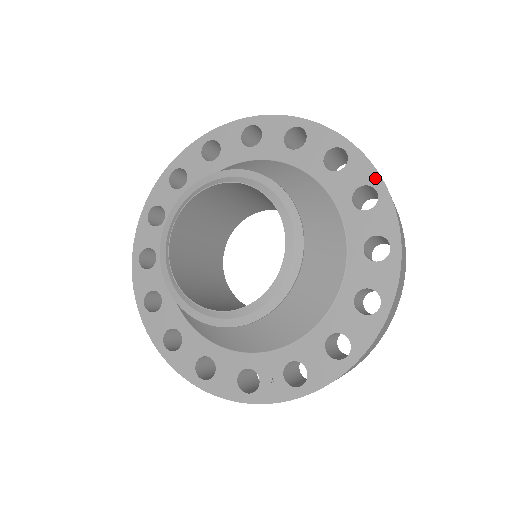
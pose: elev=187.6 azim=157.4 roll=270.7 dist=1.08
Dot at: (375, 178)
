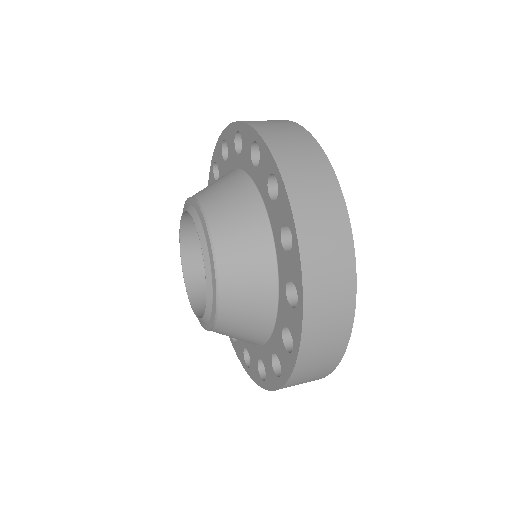
Dot at: (273, 164)
